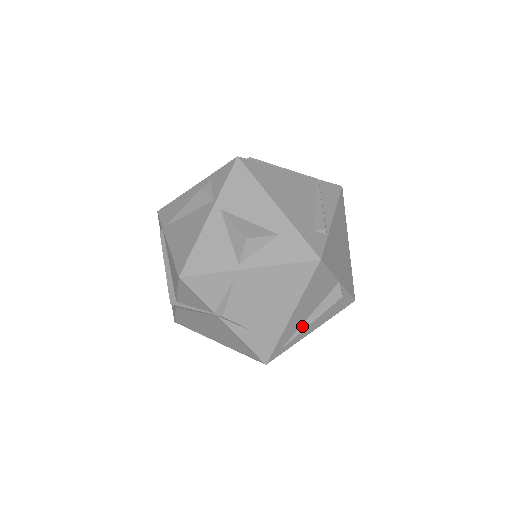
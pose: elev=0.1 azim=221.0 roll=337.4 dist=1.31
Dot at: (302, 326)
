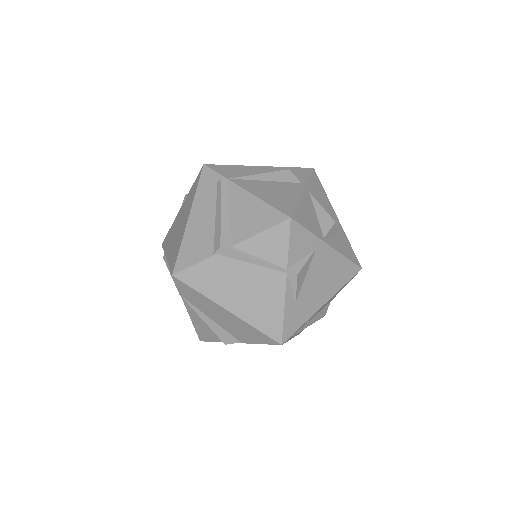
Dot at: (306, 324)
